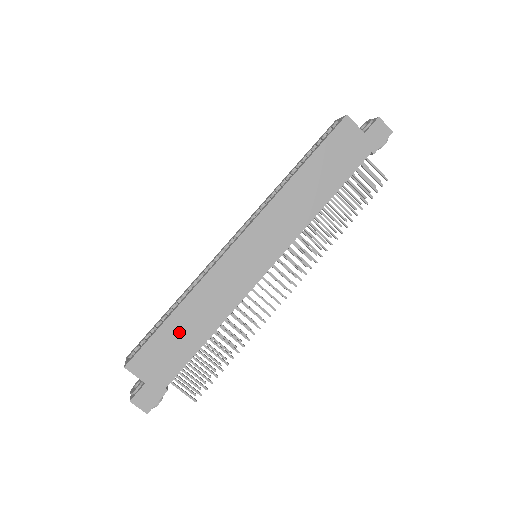
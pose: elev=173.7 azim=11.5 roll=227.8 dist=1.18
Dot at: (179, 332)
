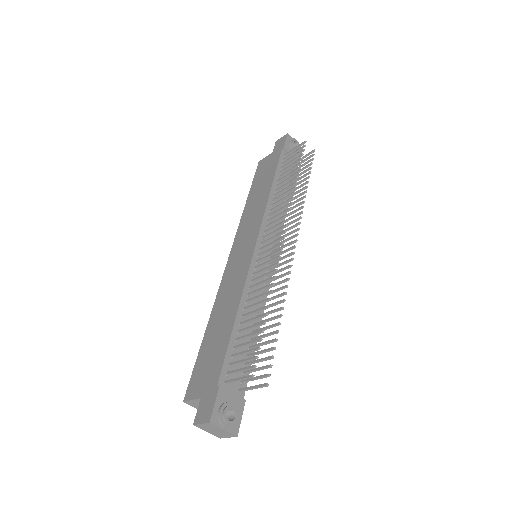
Dot at: (213, 339)
